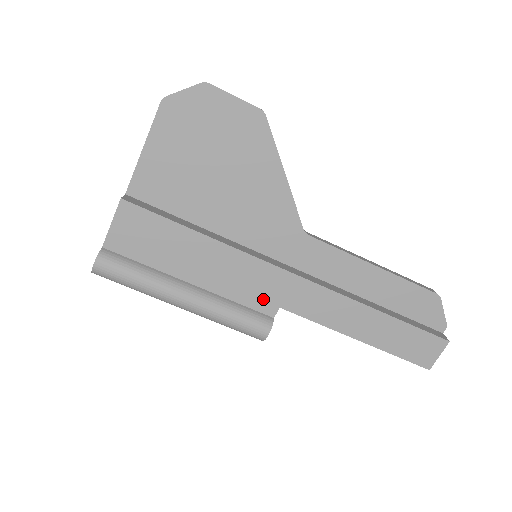
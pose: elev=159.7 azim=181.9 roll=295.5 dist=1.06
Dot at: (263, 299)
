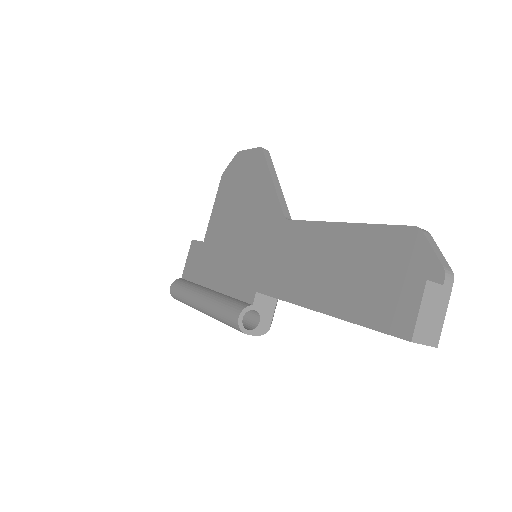
Dot at: (247, 287)
